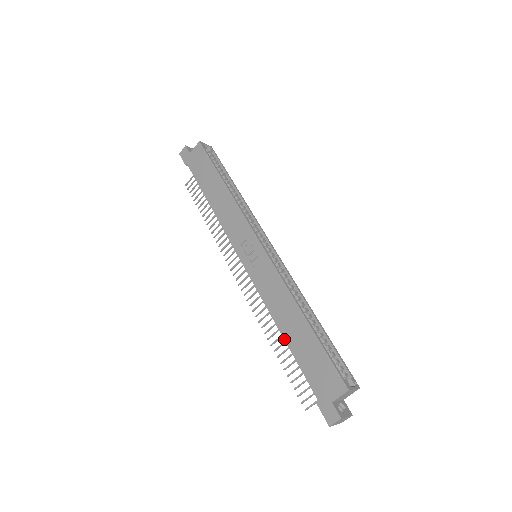
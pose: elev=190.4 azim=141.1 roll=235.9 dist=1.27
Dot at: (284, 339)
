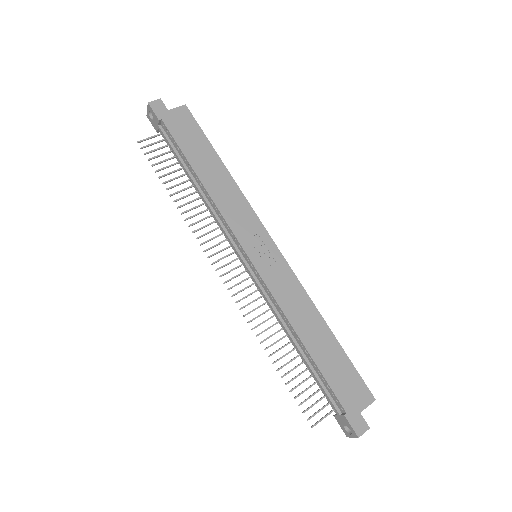
Dot at: (306, 348)
